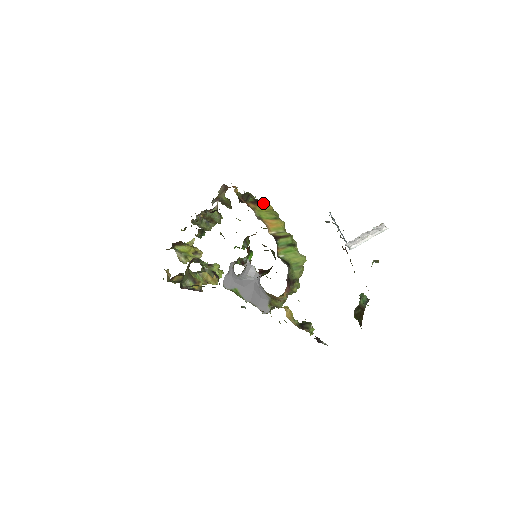
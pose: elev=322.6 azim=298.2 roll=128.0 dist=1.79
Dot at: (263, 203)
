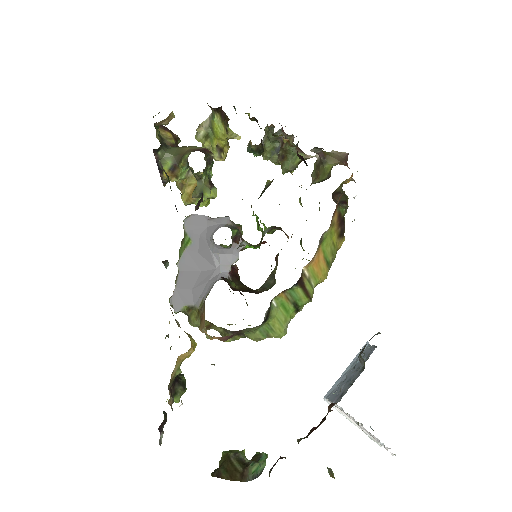
Dot at: (343, 231)
